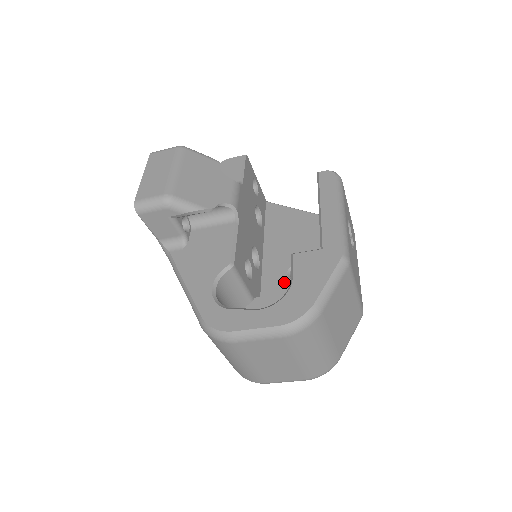
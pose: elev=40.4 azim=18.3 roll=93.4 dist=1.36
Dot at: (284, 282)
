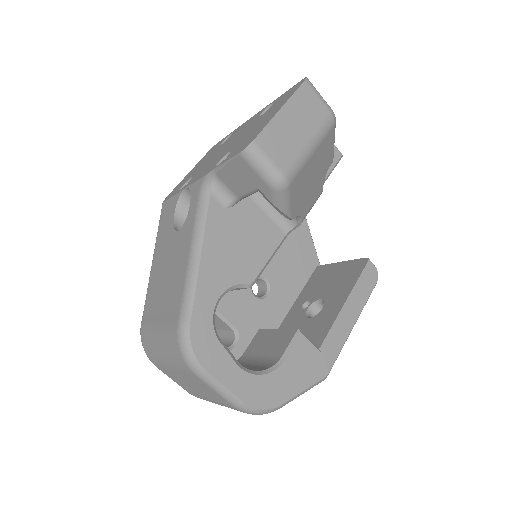
Dot at: occluded
